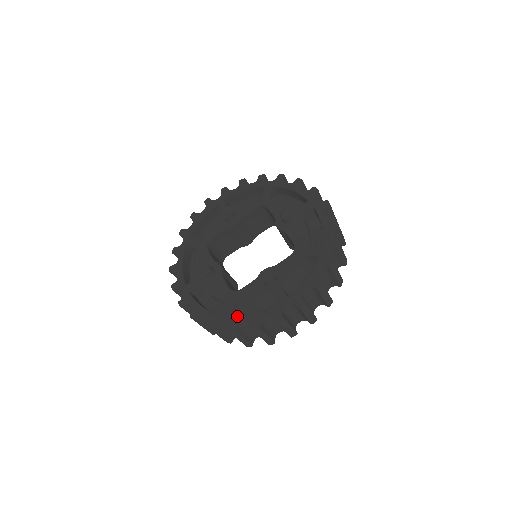
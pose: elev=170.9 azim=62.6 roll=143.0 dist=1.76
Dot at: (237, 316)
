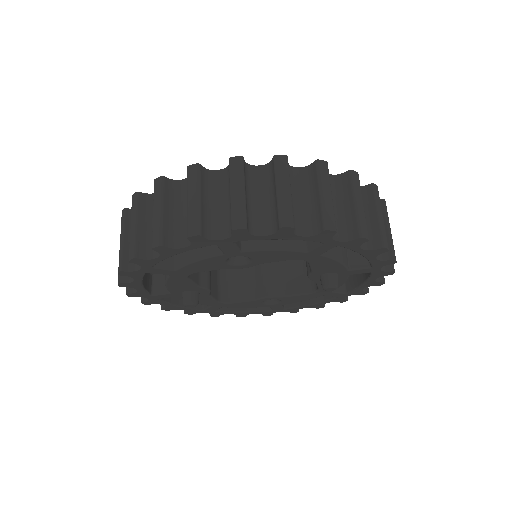
Dot at: occluded
